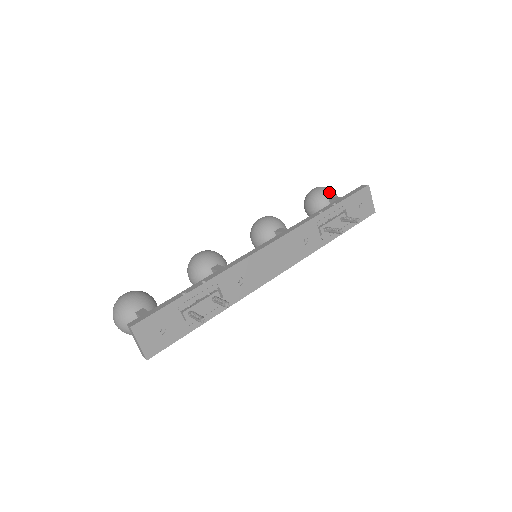
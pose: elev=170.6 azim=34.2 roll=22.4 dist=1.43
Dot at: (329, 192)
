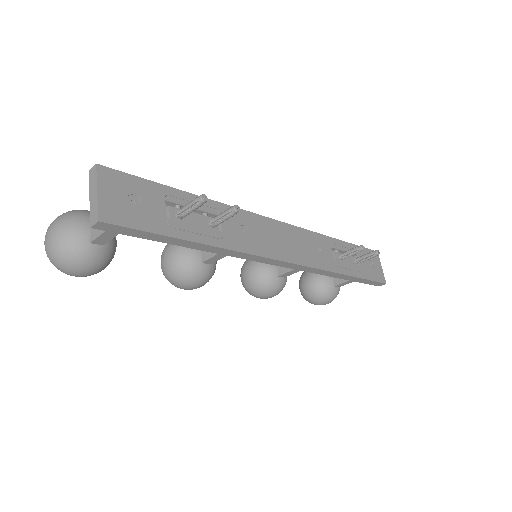
Dot at: occluded
